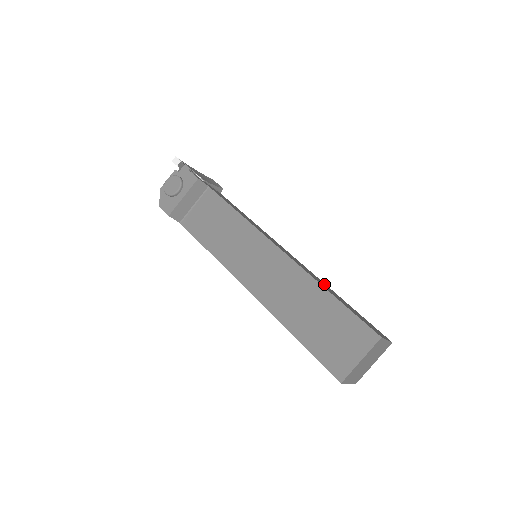
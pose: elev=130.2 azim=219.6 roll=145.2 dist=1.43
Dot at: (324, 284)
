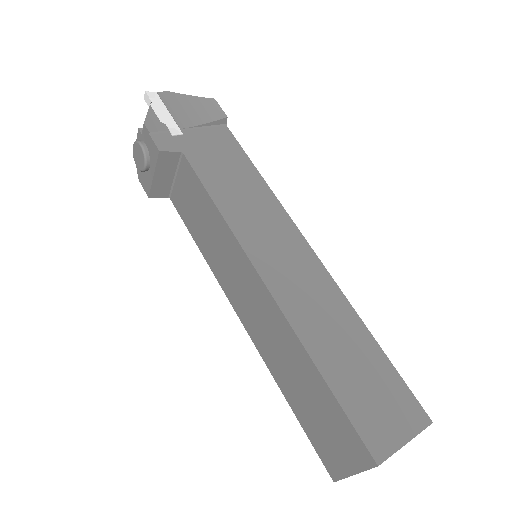
Dot at: (340, 316)
